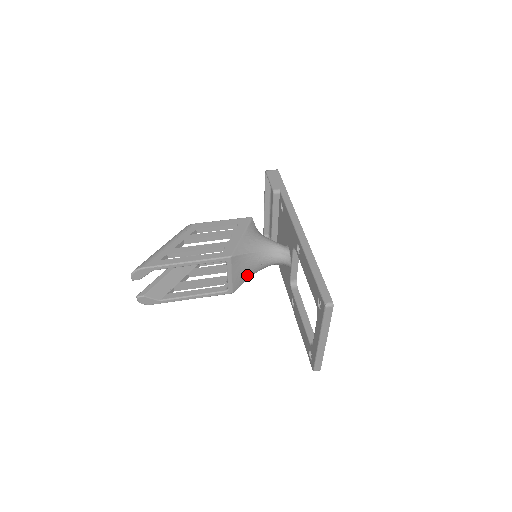
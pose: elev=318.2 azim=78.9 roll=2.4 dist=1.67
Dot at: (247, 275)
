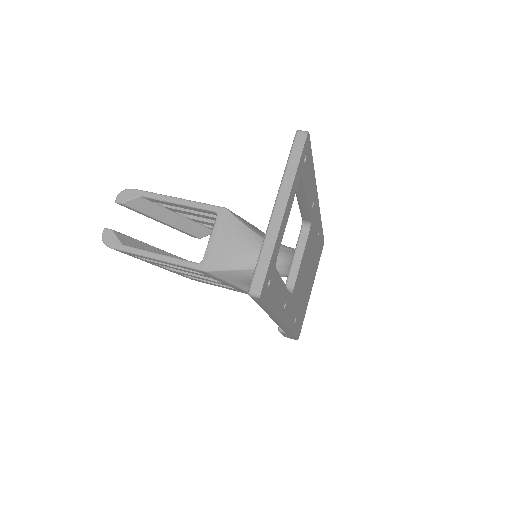
Dot at: (233, 259)
